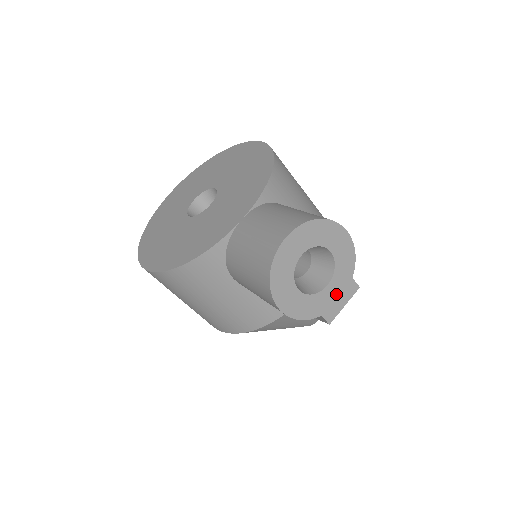
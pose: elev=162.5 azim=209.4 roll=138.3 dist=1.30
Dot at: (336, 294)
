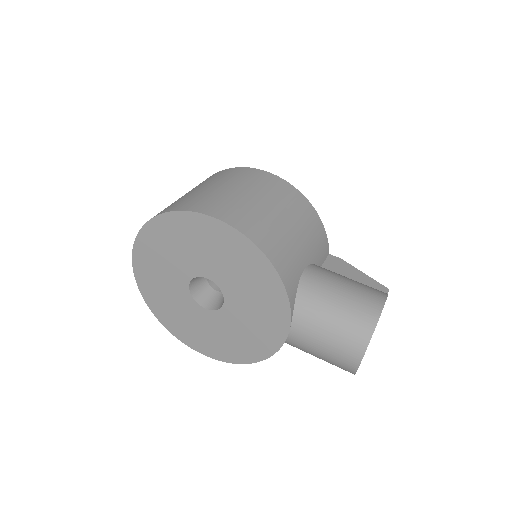
Dot at: occluded
